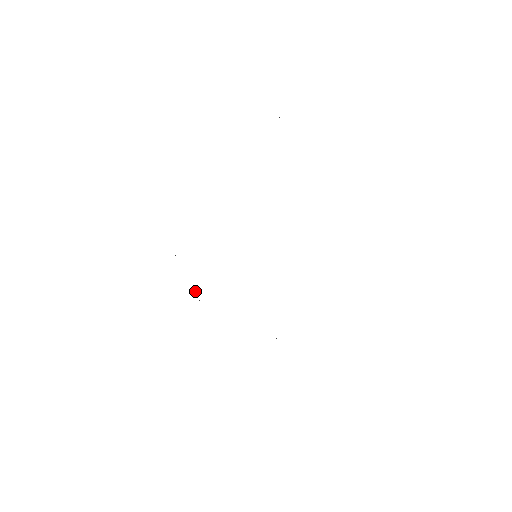
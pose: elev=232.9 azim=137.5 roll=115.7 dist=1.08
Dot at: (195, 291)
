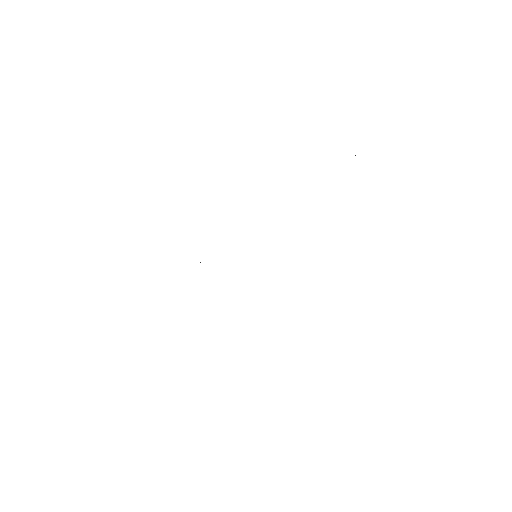
Dot at: occluded
